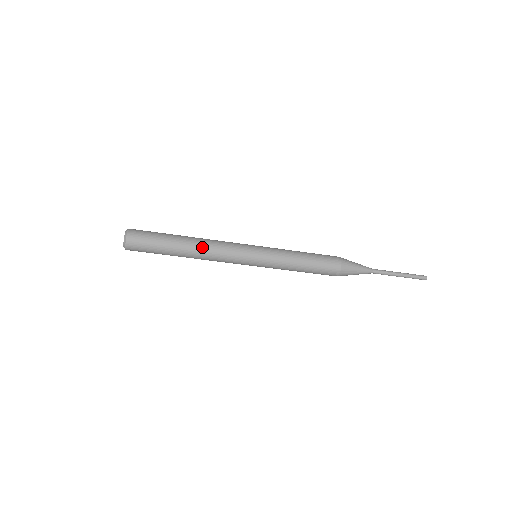
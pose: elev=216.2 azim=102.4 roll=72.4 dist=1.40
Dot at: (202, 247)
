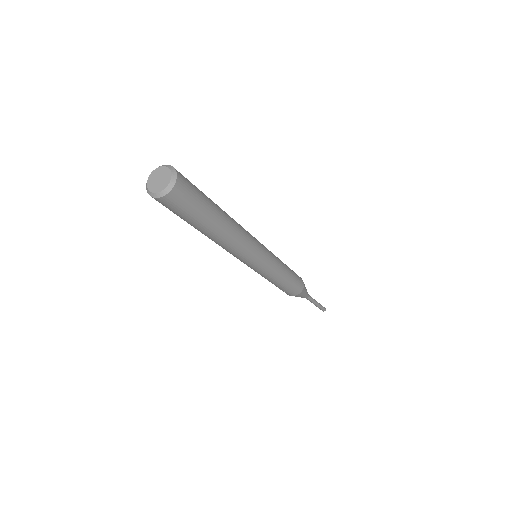
Dot at: (235, 221)
